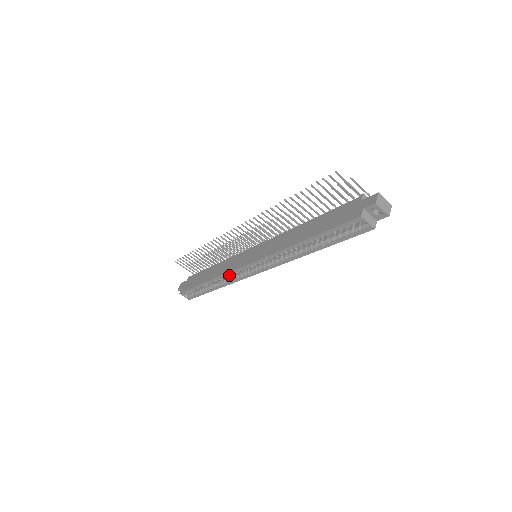
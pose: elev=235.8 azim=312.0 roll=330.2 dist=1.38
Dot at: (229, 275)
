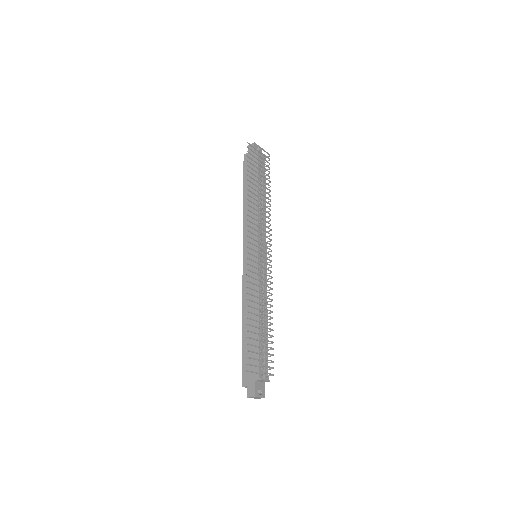
Dot at: occluded
